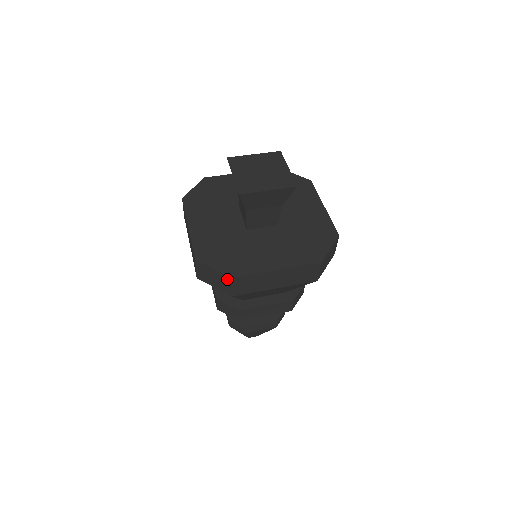
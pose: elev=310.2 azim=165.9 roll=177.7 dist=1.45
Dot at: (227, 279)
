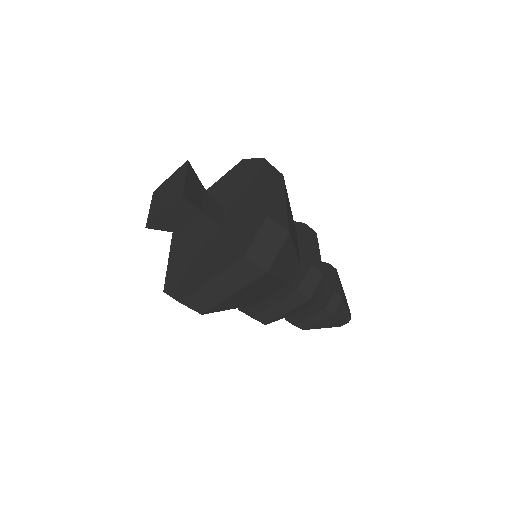
Dot at: (181, 303)
